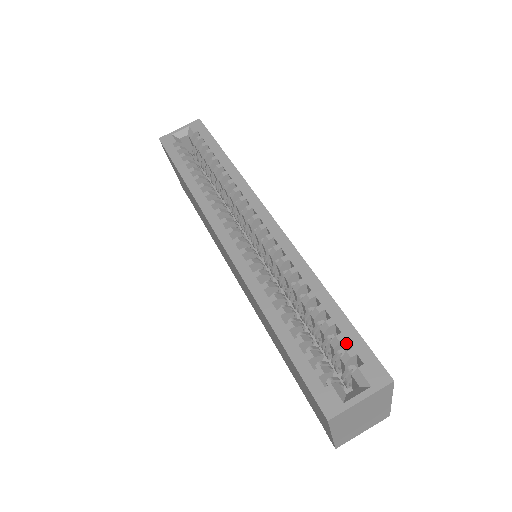
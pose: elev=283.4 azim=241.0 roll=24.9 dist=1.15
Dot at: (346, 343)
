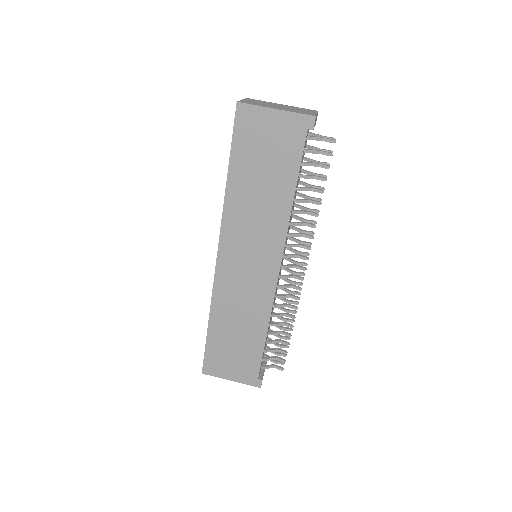
Dot at: occluded
